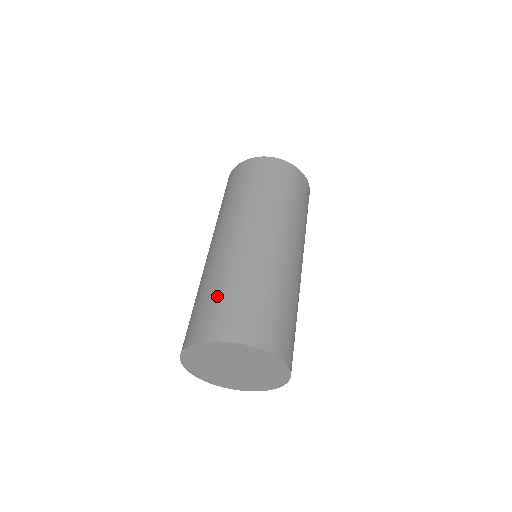
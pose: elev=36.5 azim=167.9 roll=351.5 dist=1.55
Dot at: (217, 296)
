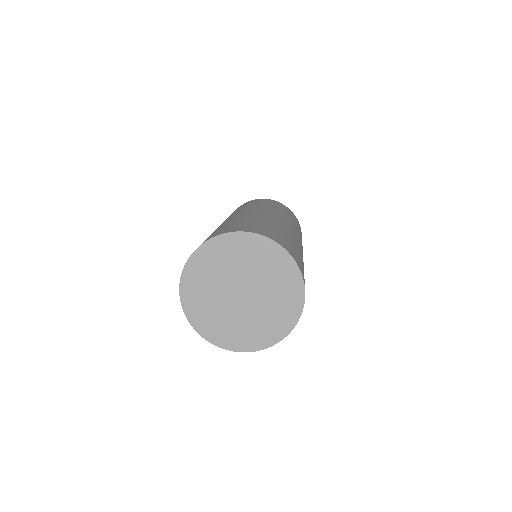
Dot at: (225, 226)
